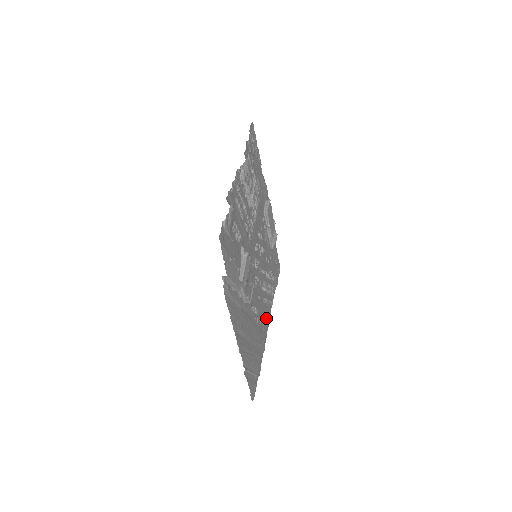
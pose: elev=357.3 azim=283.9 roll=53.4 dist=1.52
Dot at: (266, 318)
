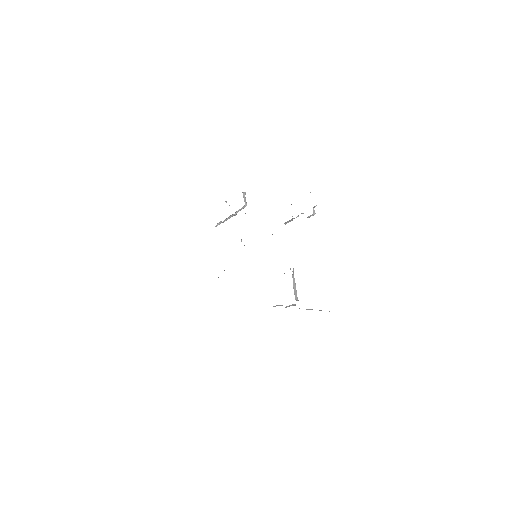
Dot at: occluded
